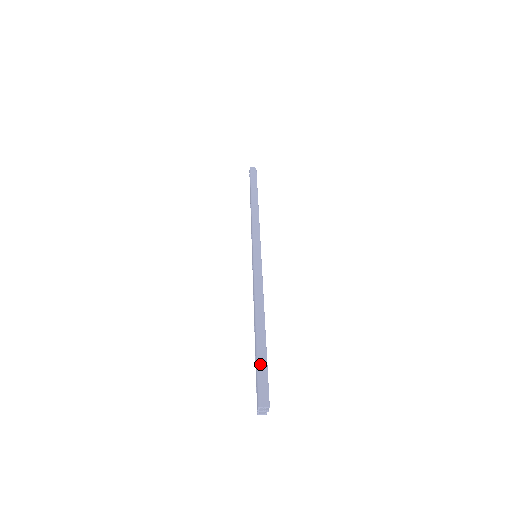
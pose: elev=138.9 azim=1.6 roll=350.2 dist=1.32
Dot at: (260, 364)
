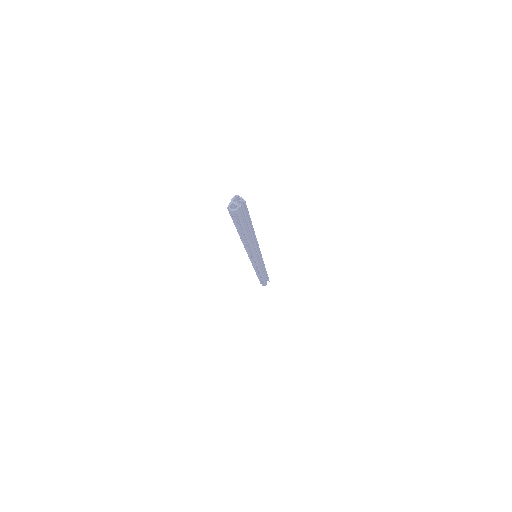
Dot at: occluded
